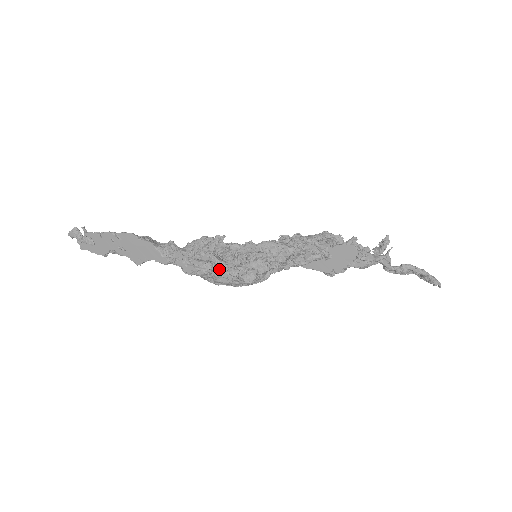
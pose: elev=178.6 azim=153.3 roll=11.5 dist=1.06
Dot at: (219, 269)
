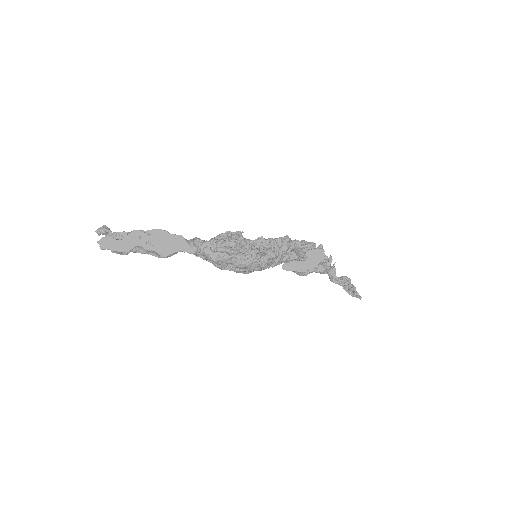
Dot at: (242, 253)
